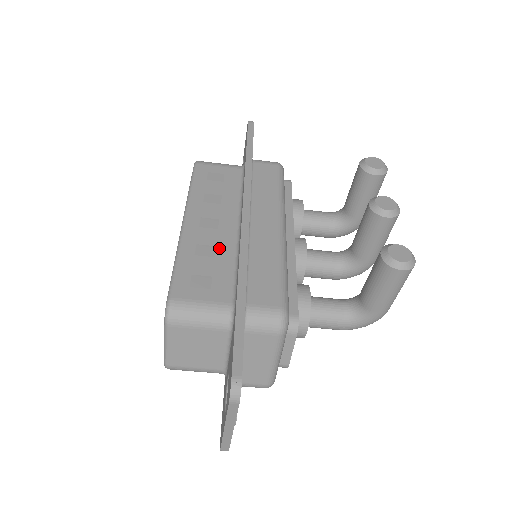
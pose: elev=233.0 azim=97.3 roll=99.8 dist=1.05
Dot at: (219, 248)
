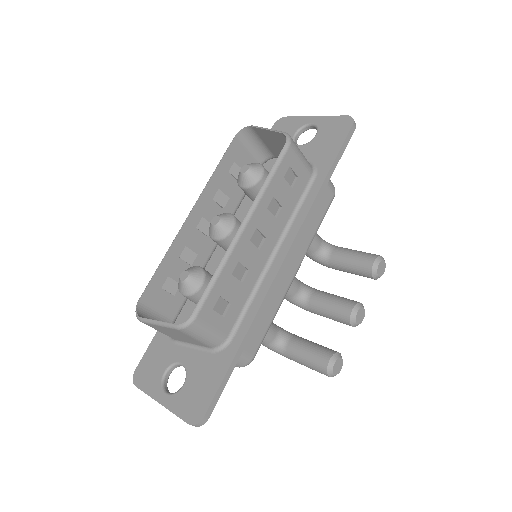
Dot at: (250, 274)
